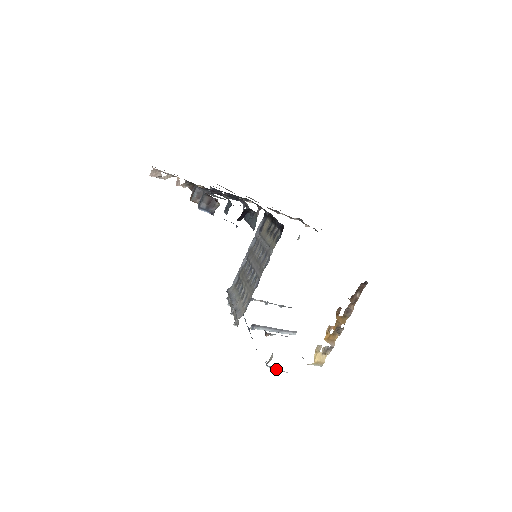
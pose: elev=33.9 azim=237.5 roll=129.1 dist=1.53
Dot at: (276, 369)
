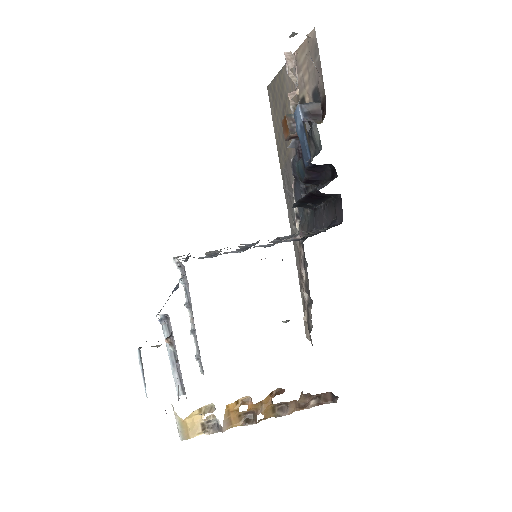
Dot at: (141, 368)
